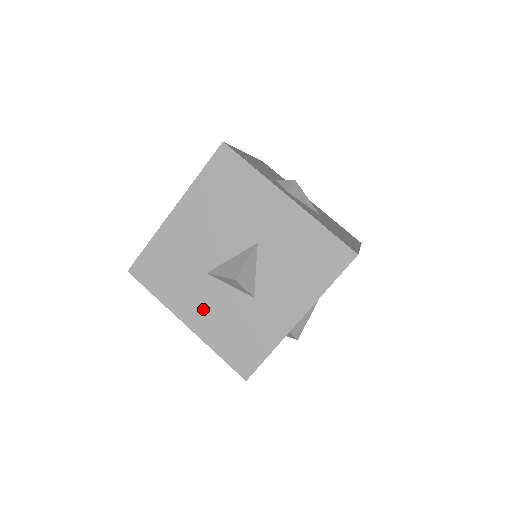
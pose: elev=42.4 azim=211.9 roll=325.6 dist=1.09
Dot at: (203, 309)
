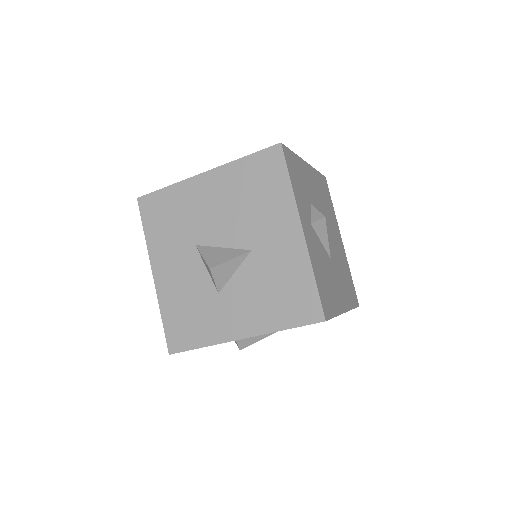
Dot at: (174, 272)
